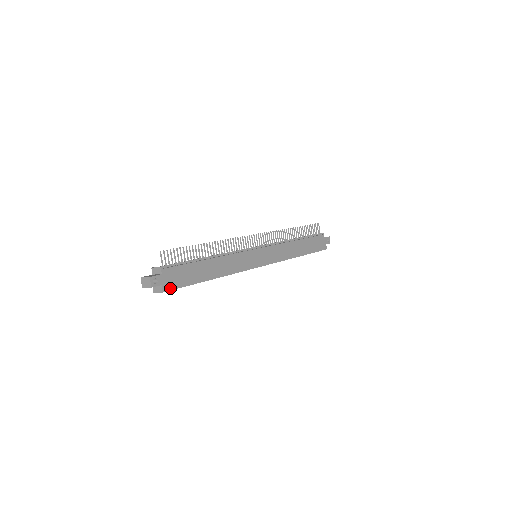
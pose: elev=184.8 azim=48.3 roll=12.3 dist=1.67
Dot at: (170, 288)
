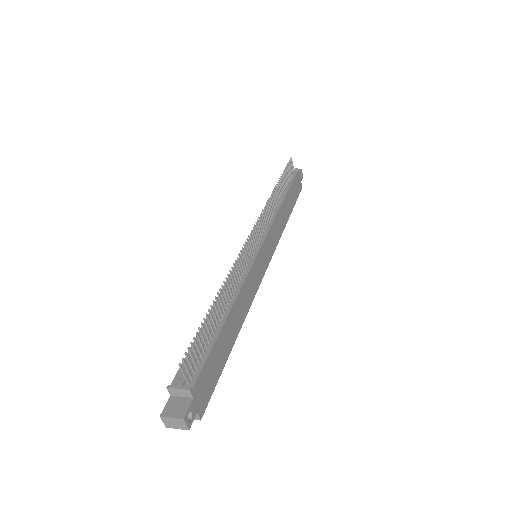
Dot at: (205, 404)
